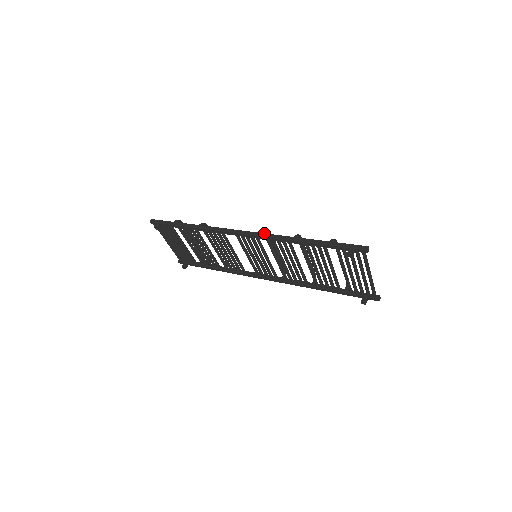
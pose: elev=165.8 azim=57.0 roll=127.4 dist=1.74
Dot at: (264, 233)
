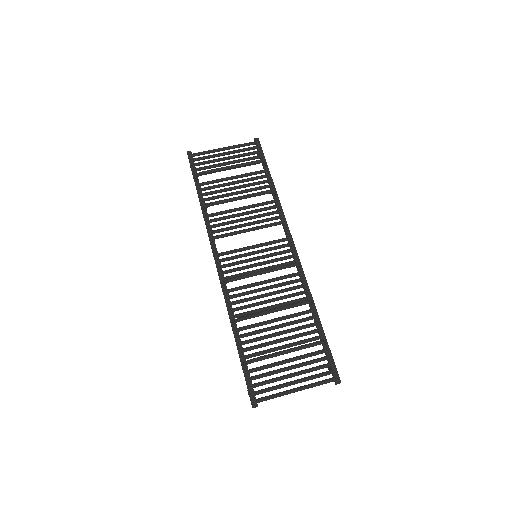
Dot at: (222, 289)
